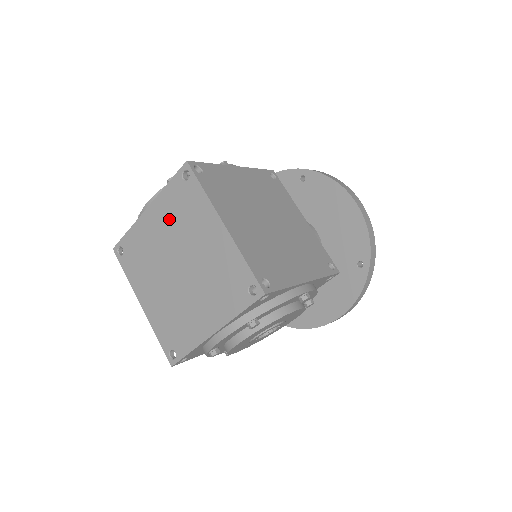
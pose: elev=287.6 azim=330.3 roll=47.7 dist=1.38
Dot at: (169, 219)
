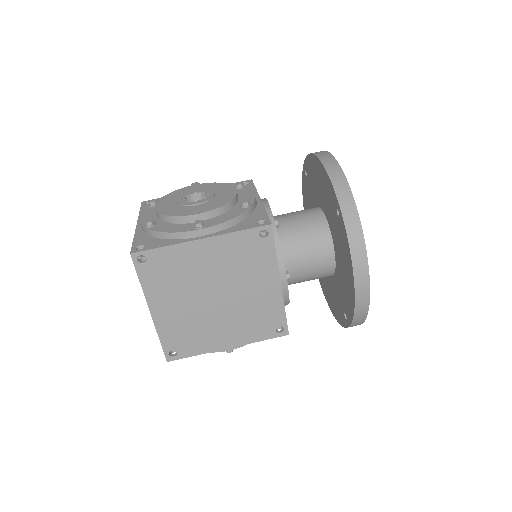
Dot at: occluded
